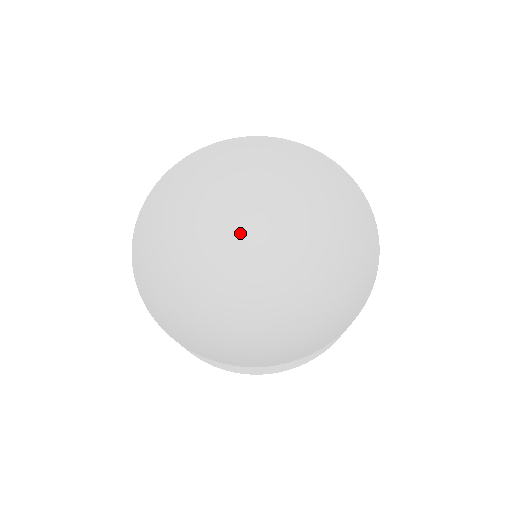
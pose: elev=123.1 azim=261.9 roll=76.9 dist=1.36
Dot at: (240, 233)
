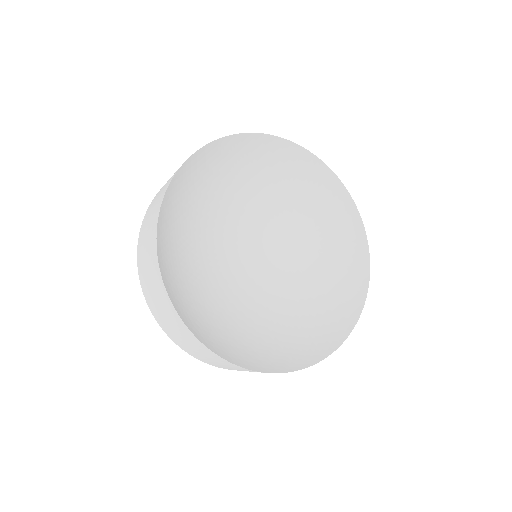
Dot at: (254, 227)
